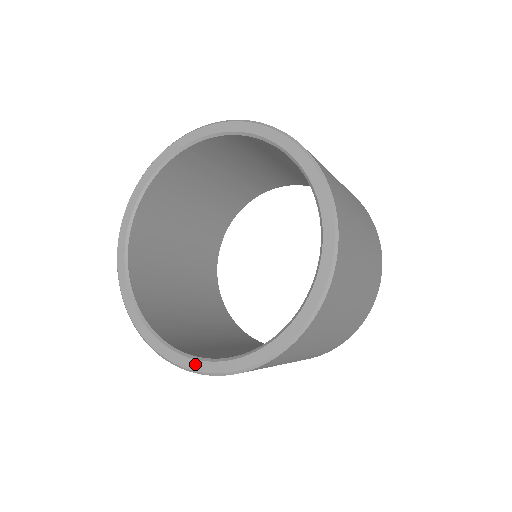
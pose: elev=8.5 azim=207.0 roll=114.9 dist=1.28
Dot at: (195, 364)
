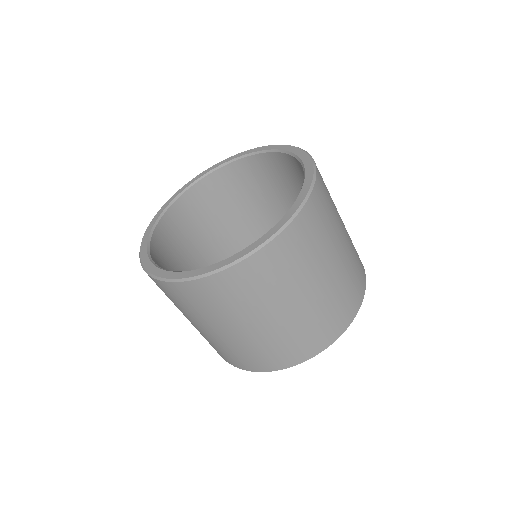
Dot at: (148, 264)
